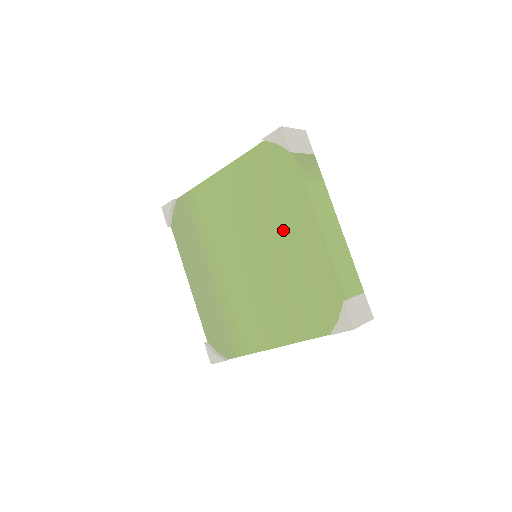
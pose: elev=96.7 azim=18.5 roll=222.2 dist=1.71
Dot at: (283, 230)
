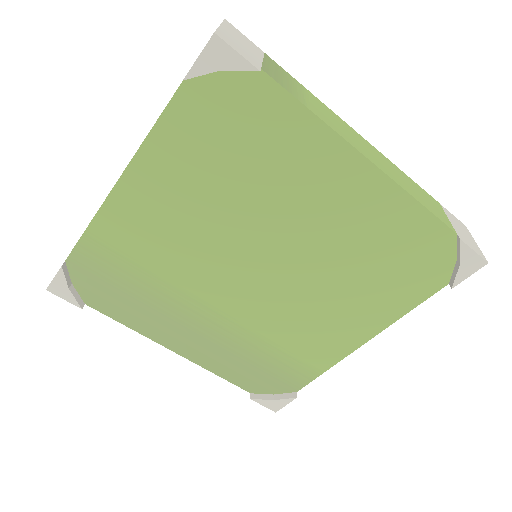
Dot at: (303, 201)
